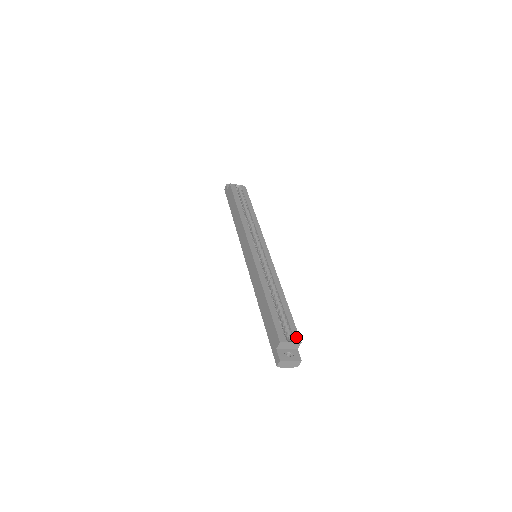
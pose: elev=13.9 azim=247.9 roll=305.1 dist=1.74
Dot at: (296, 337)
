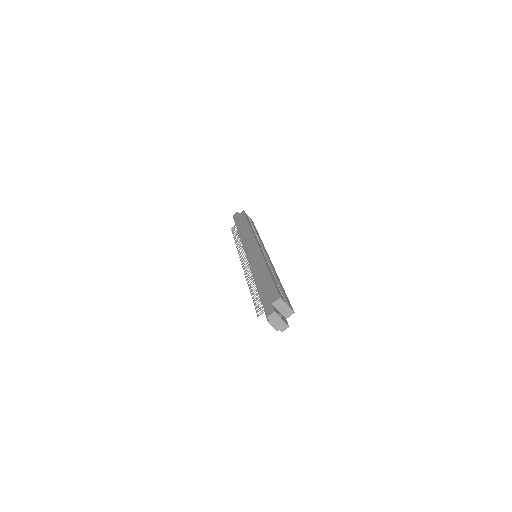
Dot at: (291, 307)
